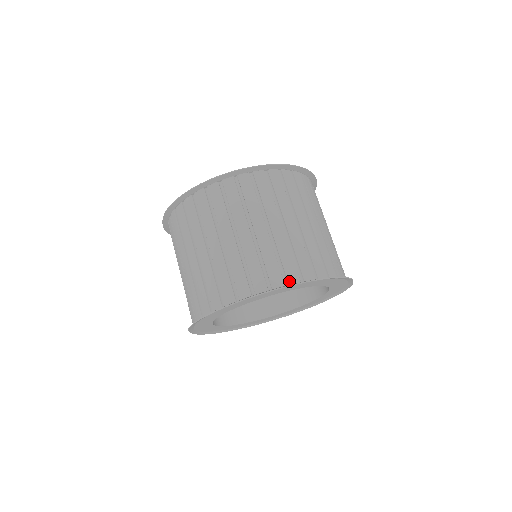
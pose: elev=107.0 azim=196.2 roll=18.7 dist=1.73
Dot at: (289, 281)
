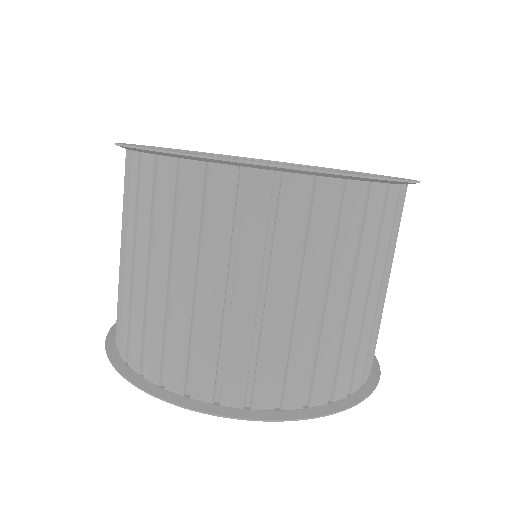
Dot at: (254, 403)
